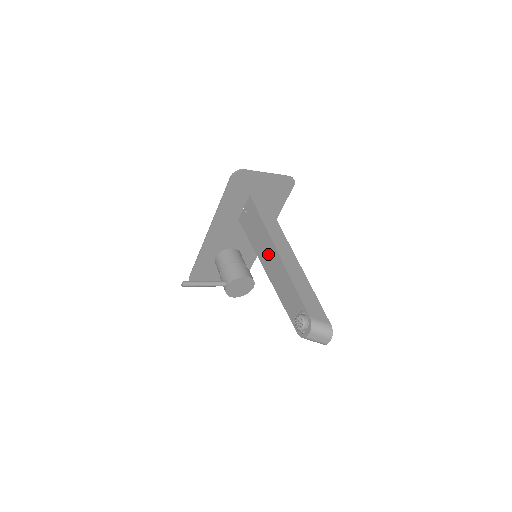
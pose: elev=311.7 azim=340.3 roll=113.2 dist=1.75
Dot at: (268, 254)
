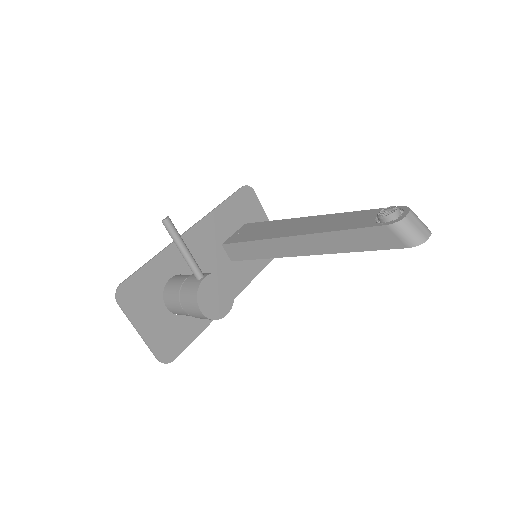
Dot at: (294, 226)
